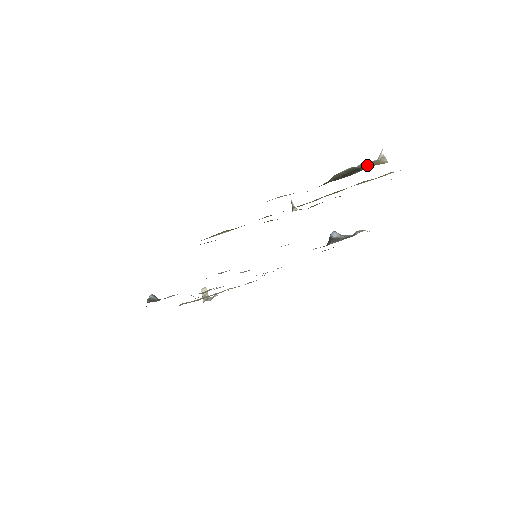
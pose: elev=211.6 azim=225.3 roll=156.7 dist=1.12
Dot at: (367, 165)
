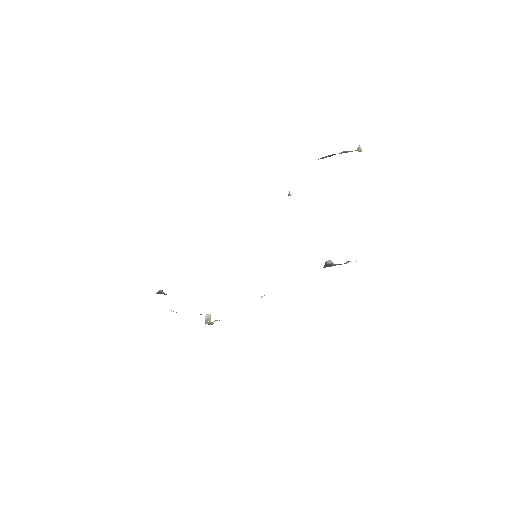
Dot at: (346, 152)
